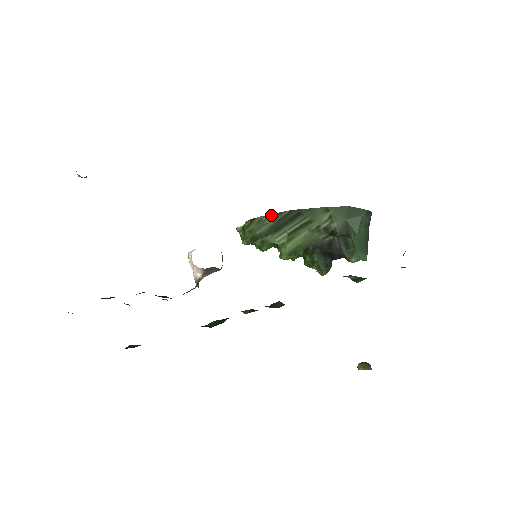
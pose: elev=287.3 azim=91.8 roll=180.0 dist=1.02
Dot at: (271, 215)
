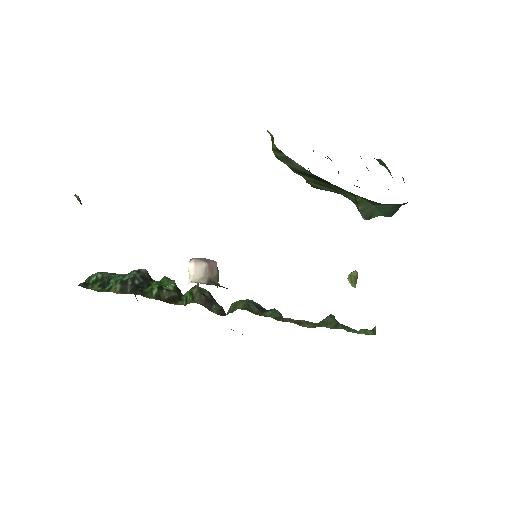
Dot at: (298, 164)
